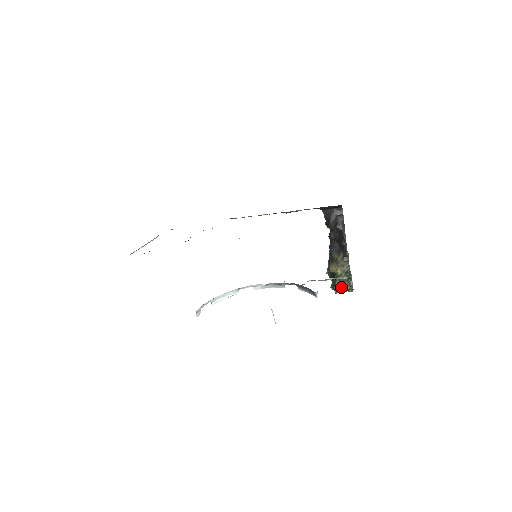
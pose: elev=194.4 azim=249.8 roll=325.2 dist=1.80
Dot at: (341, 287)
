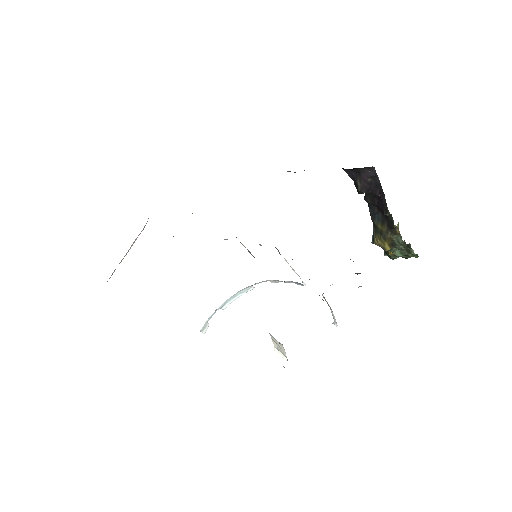
Dot at: (398, 255)
